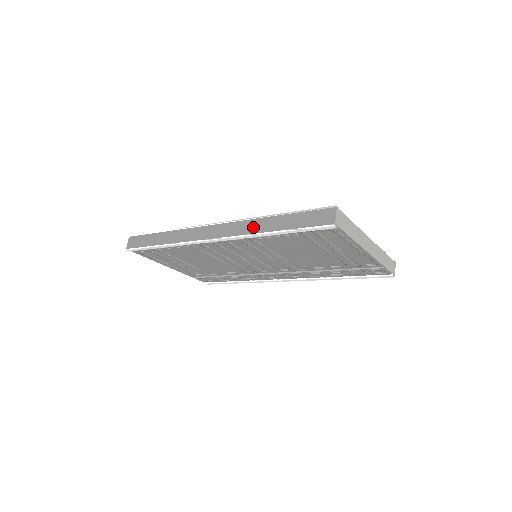
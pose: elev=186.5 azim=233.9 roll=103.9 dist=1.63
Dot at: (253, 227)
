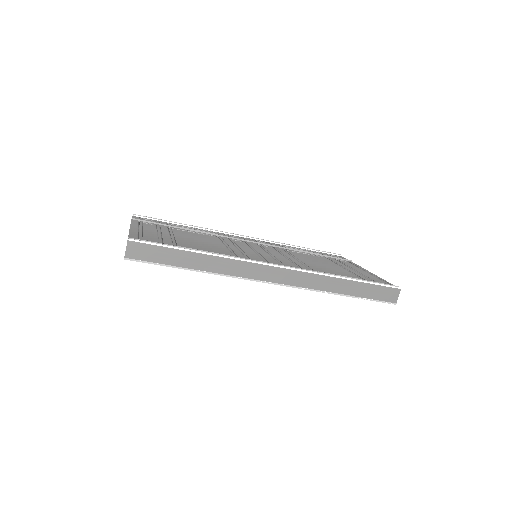
Dot at: (323, 284)
